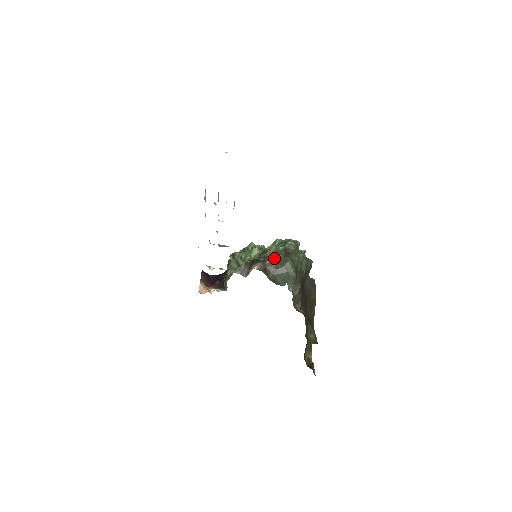
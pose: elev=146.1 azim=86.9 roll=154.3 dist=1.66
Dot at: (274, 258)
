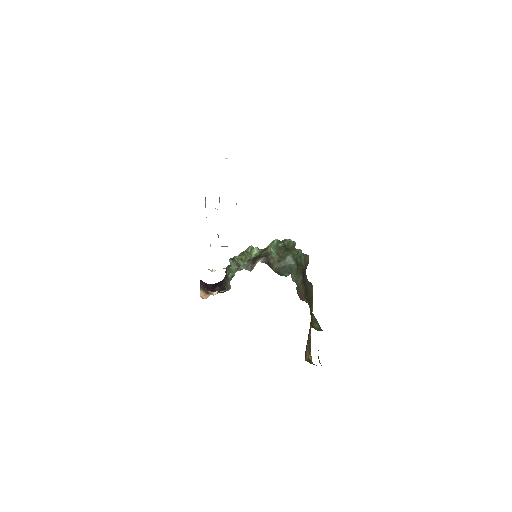
Dot at: (276, 253)
